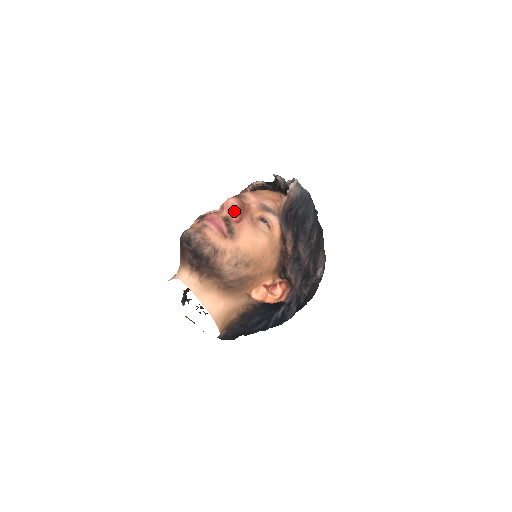
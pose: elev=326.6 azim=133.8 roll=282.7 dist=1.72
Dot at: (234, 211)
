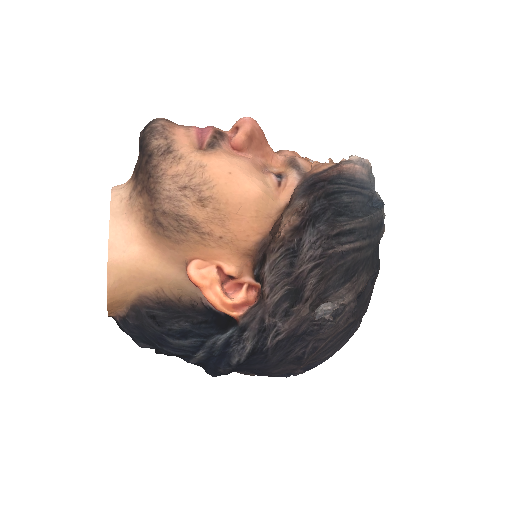
Dot at: (240, 131)
